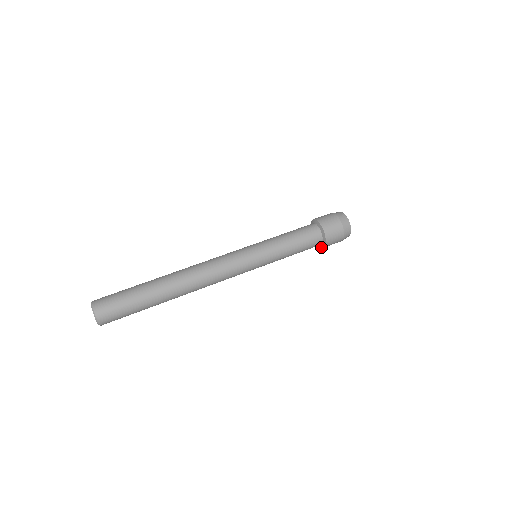
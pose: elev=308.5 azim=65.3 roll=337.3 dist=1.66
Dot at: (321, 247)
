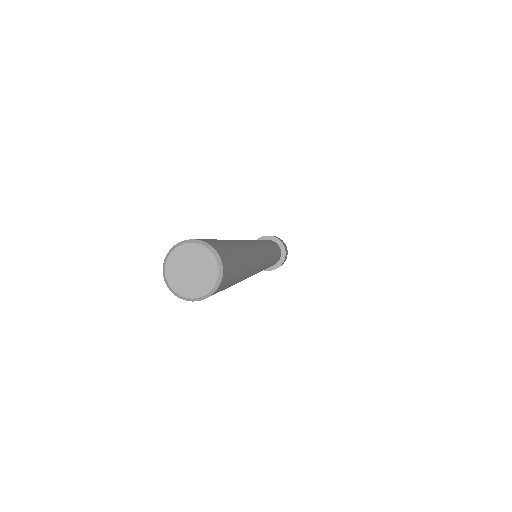
Dot at: (279, 266)
